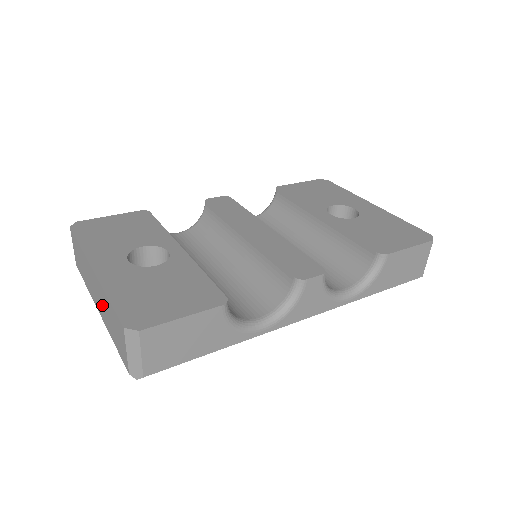
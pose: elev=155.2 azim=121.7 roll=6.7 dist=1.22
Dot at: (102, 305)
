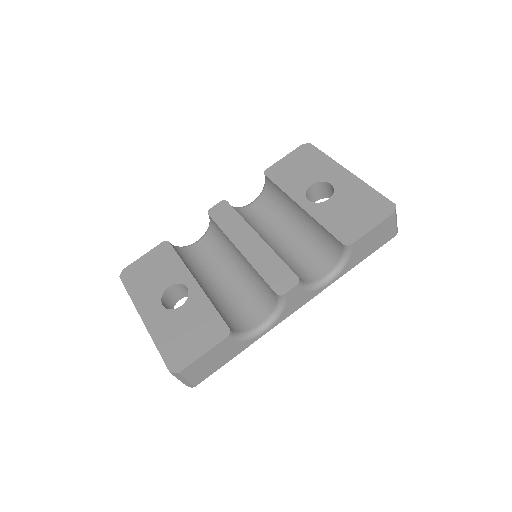
Dot at: occluded
